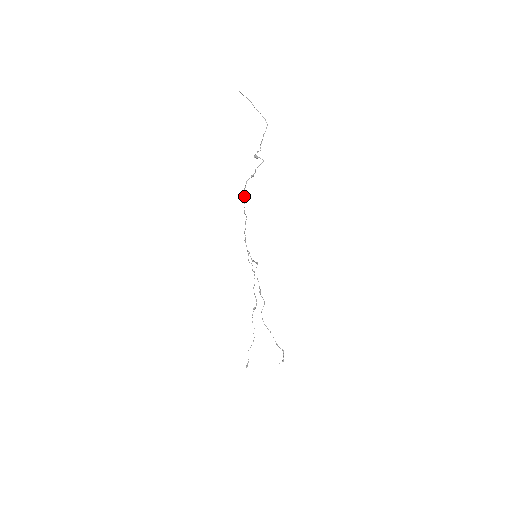
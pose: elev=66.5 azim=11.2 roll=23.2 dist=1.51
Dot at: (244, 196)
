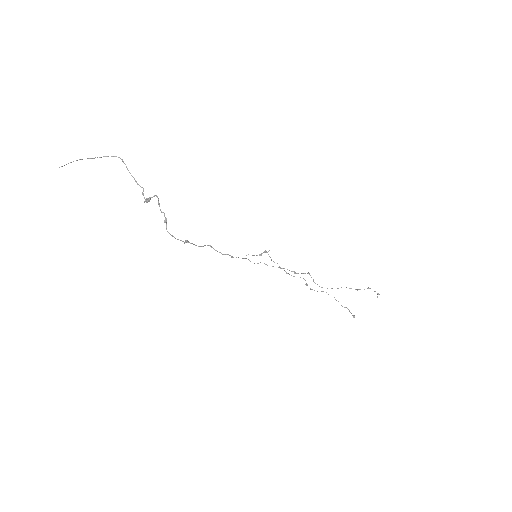
Dot at: (182, 241)
